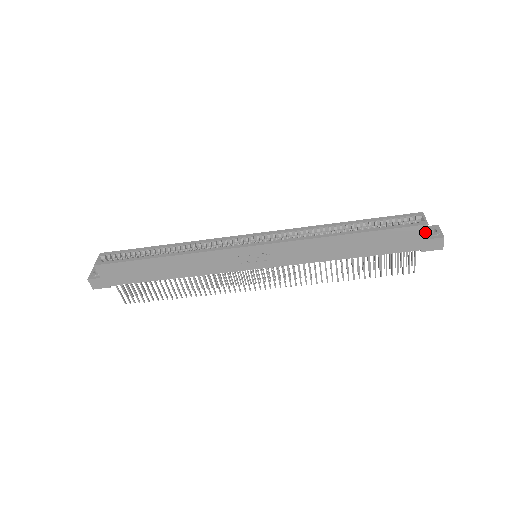
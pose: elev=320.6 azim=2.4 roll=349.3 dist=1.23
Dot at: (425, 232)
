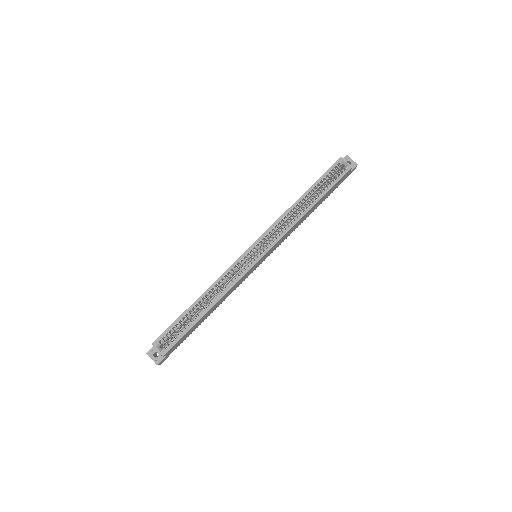
Dot at: (350, 171)
